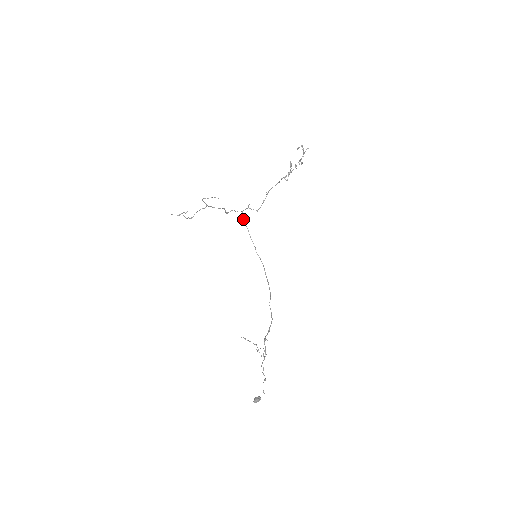
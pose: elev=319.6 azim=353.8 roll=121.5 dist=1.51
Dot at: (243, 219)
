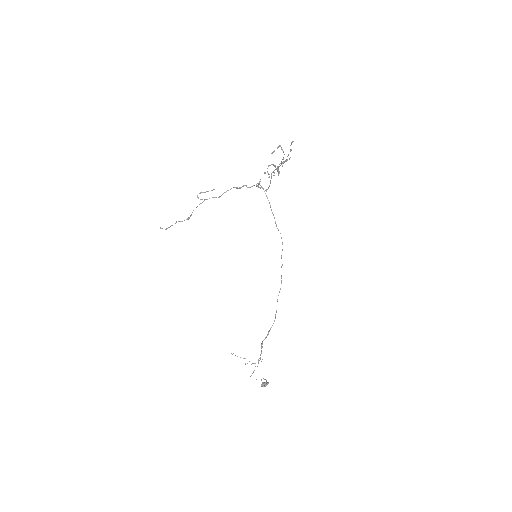
Dot at: occluded
